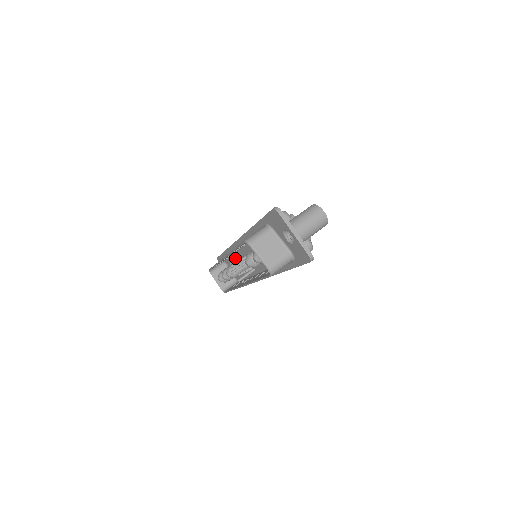
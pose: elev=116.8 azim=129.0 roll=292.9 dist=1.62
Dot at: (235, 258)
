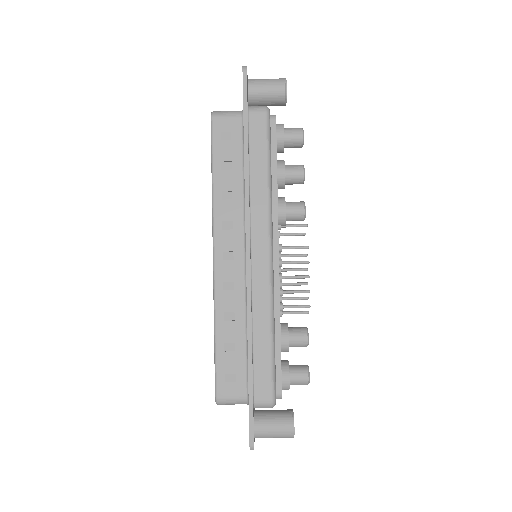
Dot at: occluded
